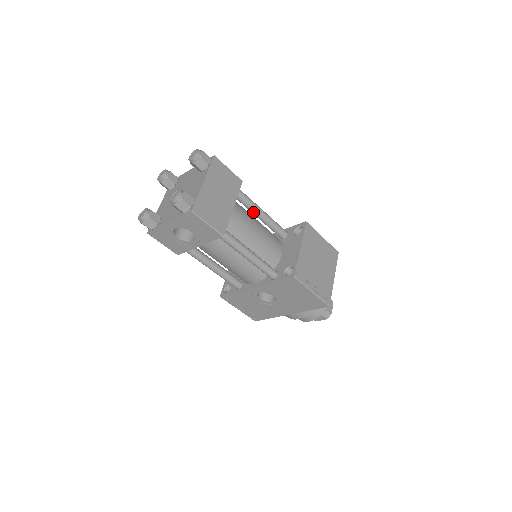
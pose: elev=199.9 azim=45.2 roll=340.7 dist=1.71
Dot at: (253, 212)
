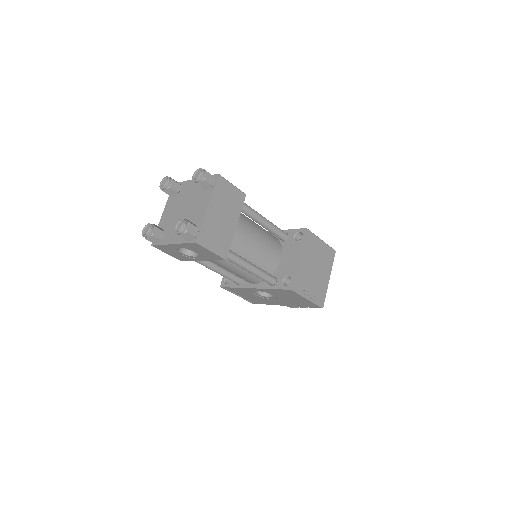
Dot at: (255, 221)
